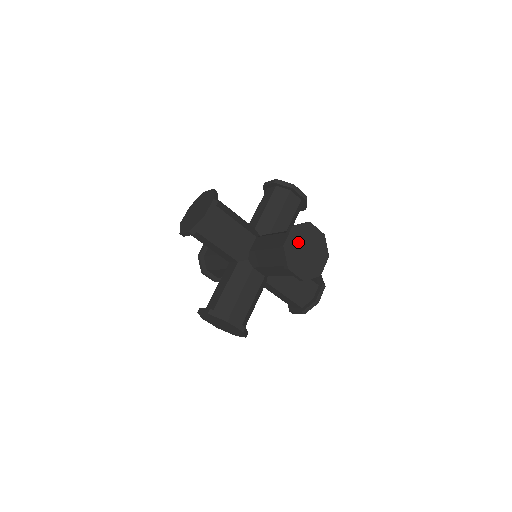
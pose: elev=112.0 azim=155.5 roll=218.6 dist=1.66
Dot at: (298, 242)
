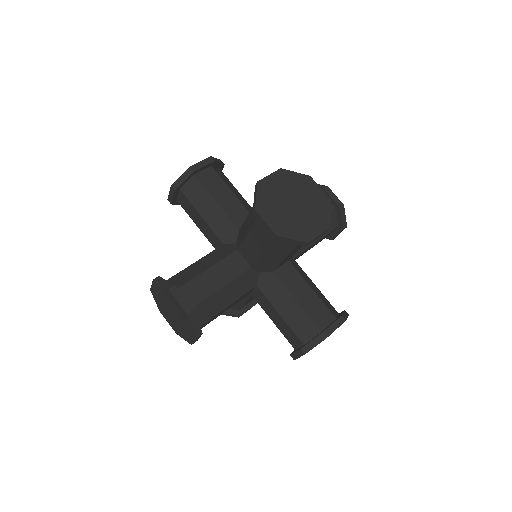
Dot at: (283, 188)
